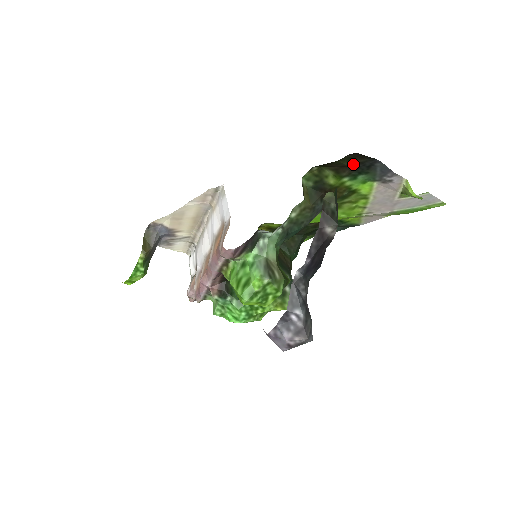
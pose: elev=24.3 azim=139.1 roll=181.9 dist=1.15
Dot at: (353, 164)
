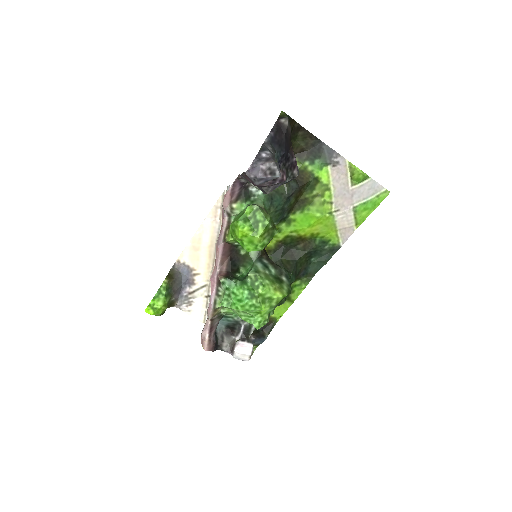
Dot at: (307, 146)
